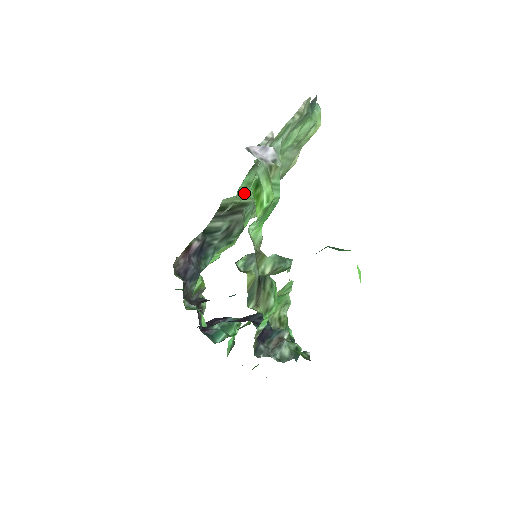
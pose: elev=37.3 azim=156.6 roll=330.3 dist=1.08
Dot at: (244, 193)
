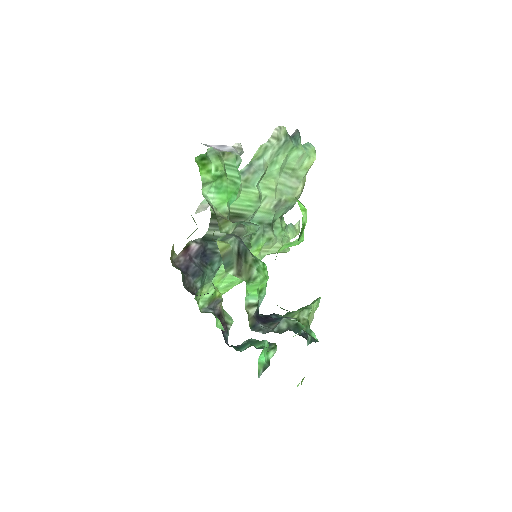
Dot at: occluded
